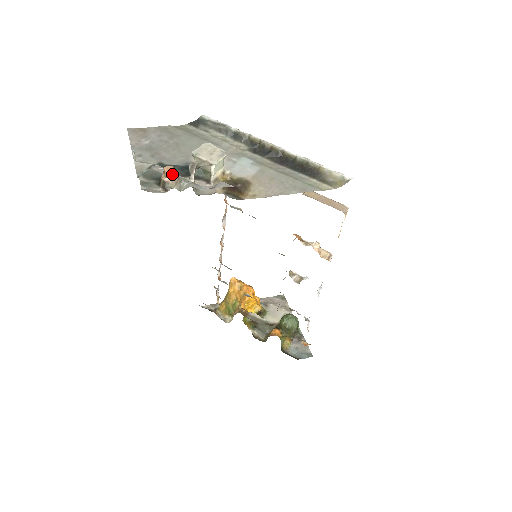
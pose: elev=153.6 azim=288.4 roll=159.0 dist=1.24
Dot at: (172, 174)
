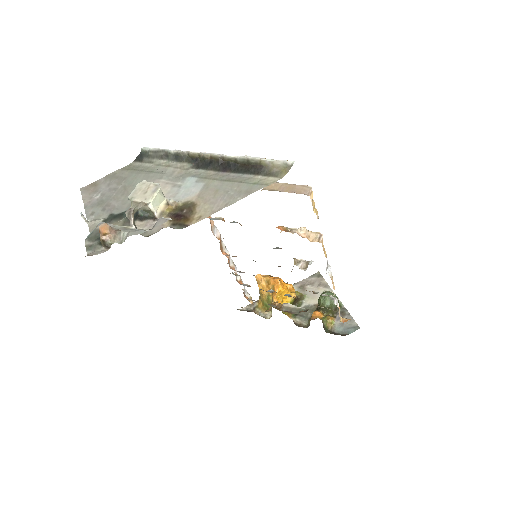
Dot at: (107, 231)
